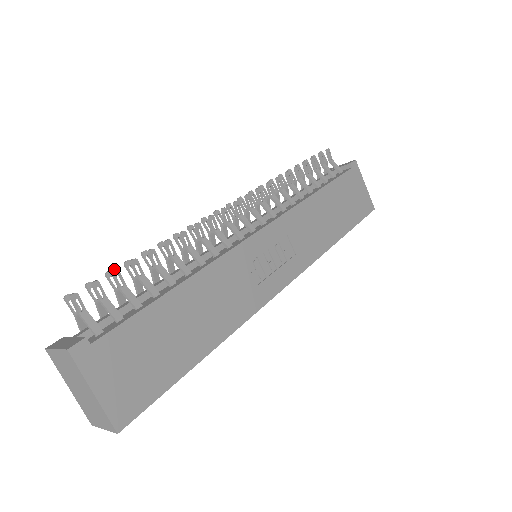
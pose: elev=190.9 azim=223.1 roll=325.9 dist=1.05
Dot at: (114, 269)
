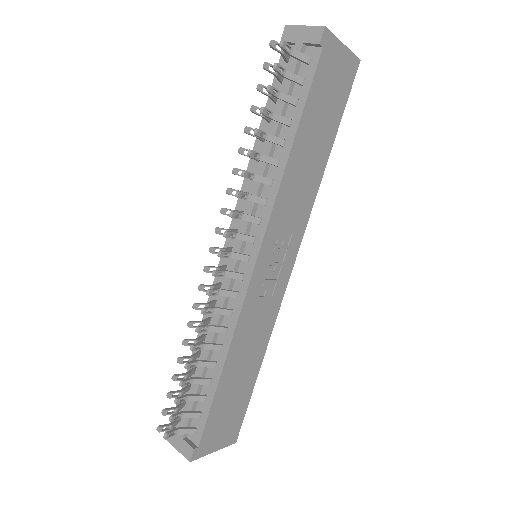
Dot at: (174, 401)
